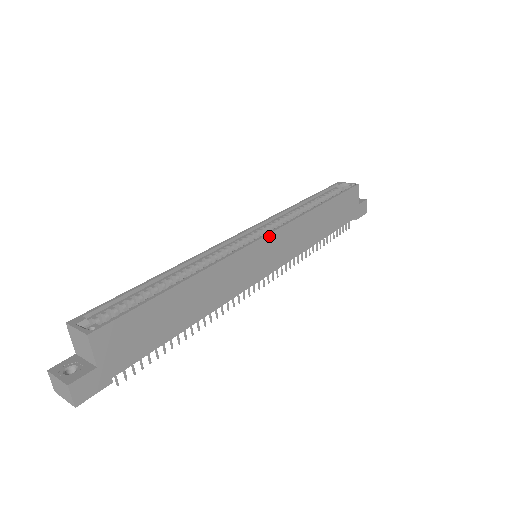
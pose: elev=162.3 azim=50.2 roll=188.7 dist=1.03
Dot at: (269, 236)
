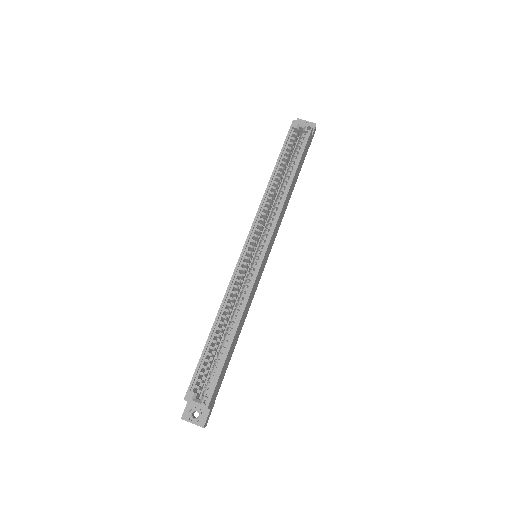
Dot at: (267, 248)
